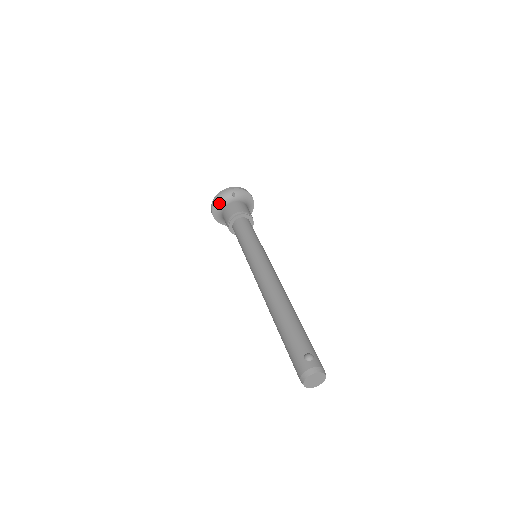
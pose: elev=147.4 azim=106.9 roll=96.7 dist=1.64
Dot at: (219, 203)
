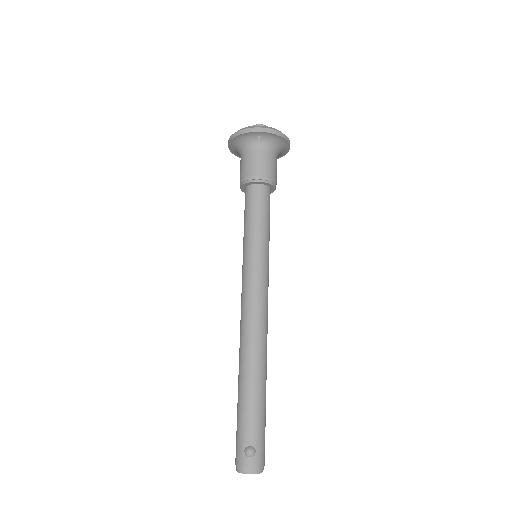
Dot at: (238, 143)
